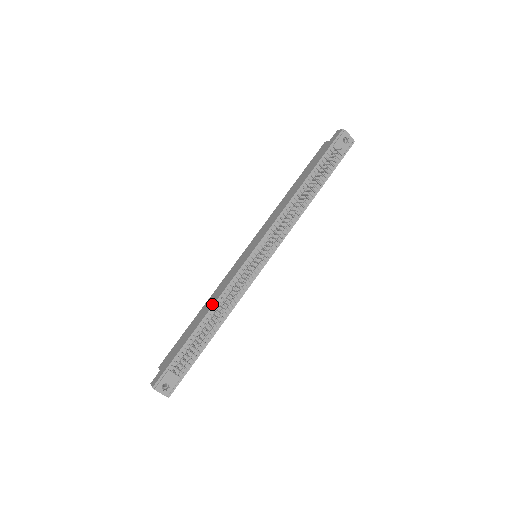
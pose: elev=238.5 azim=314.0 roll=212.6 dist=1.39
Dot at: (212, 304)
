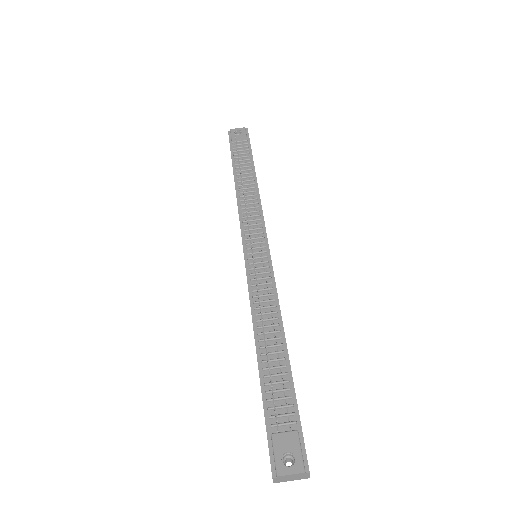
Dot at: occluded
